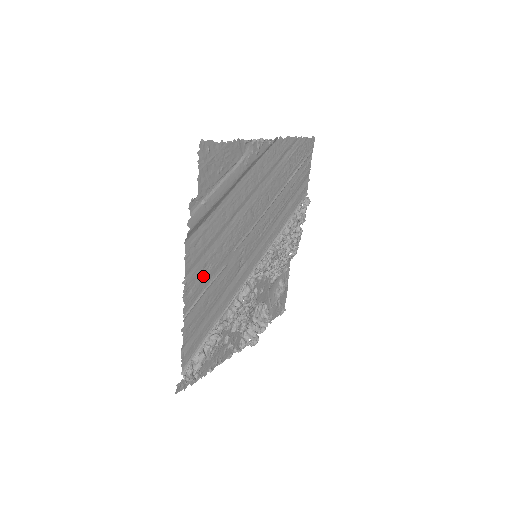
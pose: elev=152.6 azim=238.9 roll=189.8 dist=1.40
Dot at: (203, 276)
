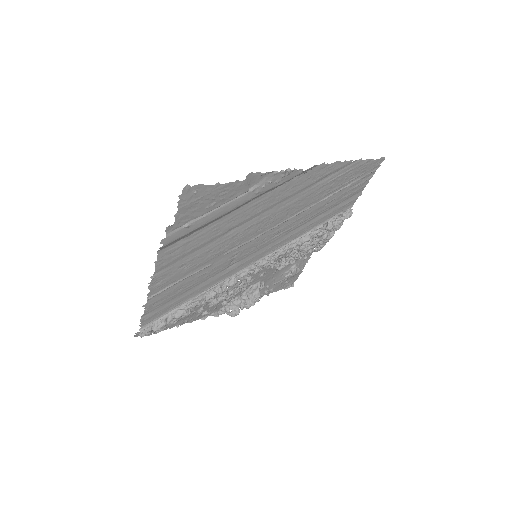
Dot at: (178, 273)
